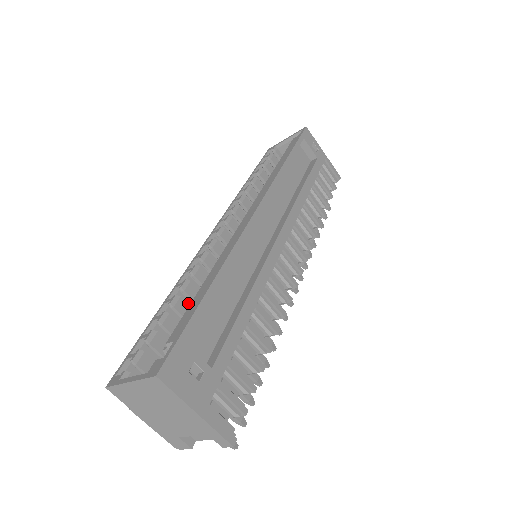
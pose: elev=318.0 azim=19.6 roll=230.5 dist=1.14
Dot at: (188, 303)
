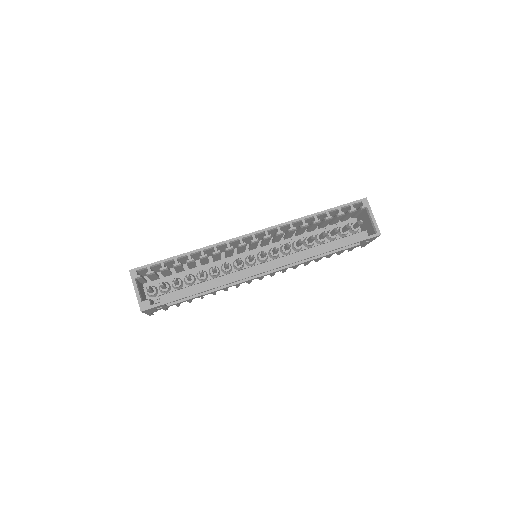
Dot at: (199, 254)
